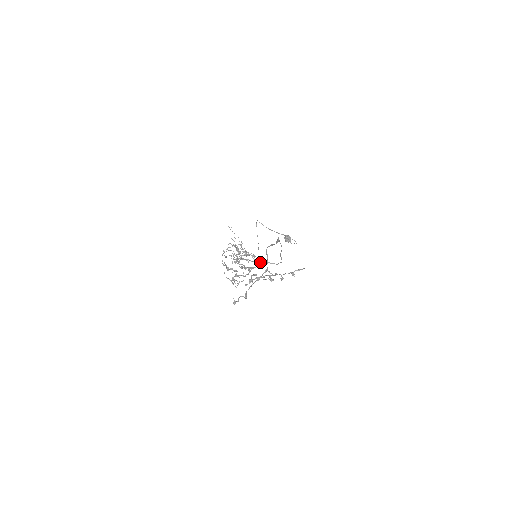
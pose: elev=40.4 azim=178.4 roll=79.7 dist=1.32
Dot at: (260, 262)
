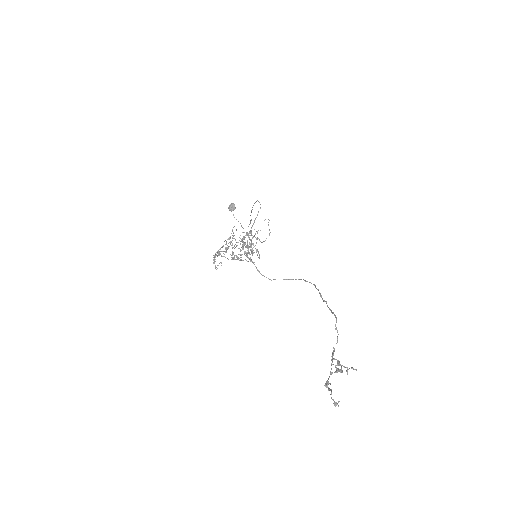
Dot at: occluded
